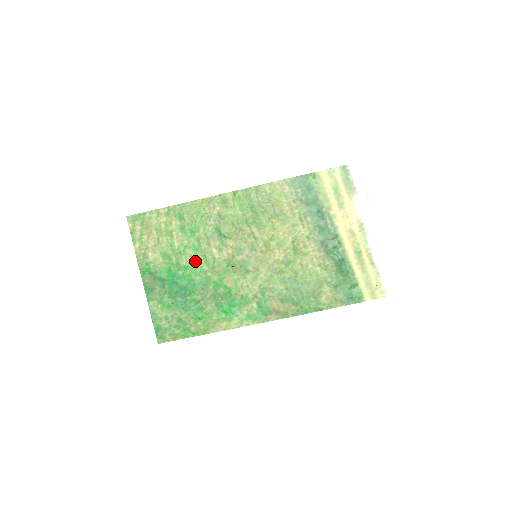
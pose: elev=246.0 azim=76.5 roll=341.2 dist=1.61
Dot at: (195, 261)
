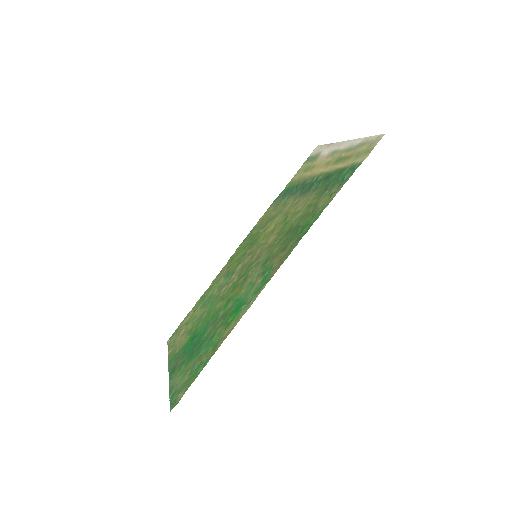
Dot at: (210, 312)
